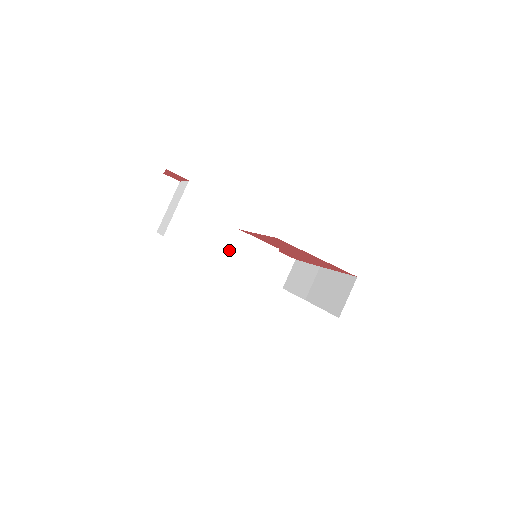
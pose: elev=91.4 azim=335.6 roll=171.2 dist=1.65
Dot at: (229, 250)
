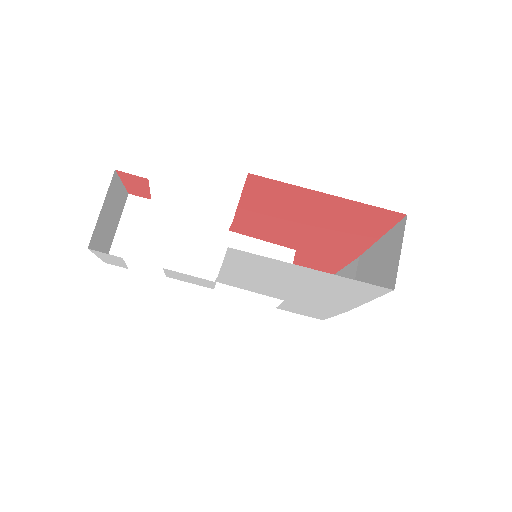
Dot at: (220, 261)
